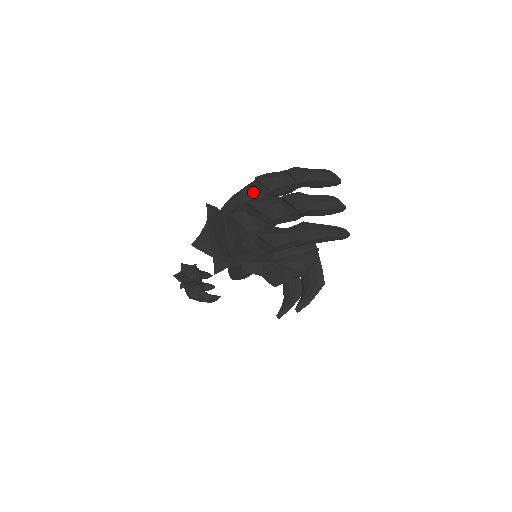
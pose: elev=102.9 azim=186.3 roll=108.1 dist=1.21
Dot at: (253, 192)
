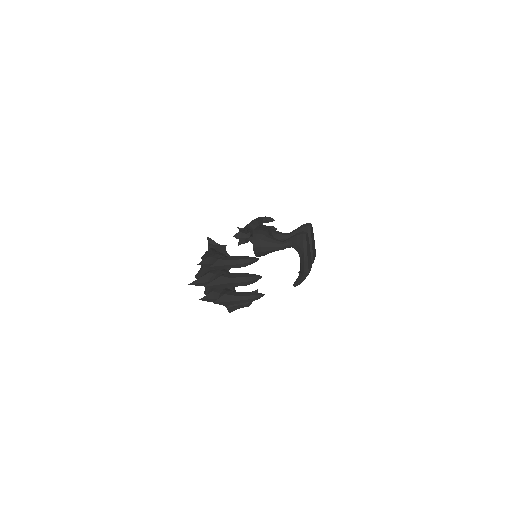
Dot at: occluded
